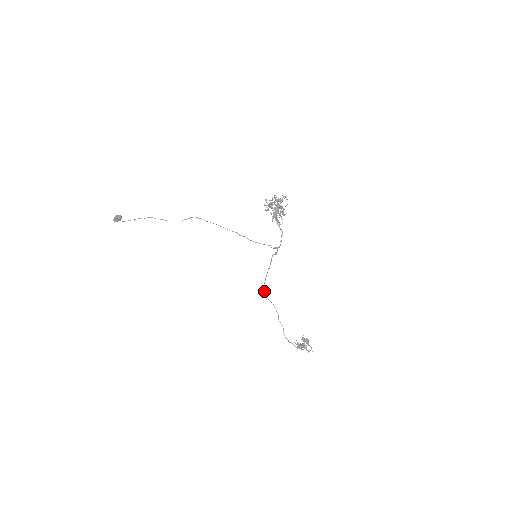
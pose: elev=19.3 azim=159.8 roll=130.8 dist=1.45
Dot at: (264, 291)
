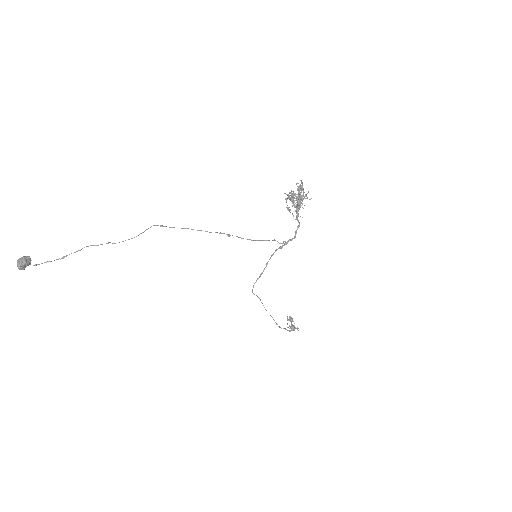
Dot at: occluded
